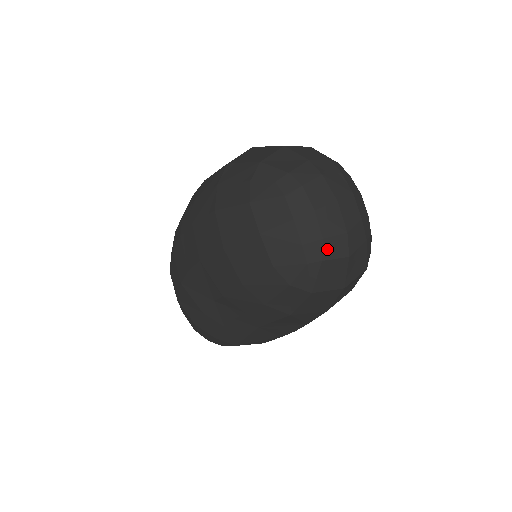
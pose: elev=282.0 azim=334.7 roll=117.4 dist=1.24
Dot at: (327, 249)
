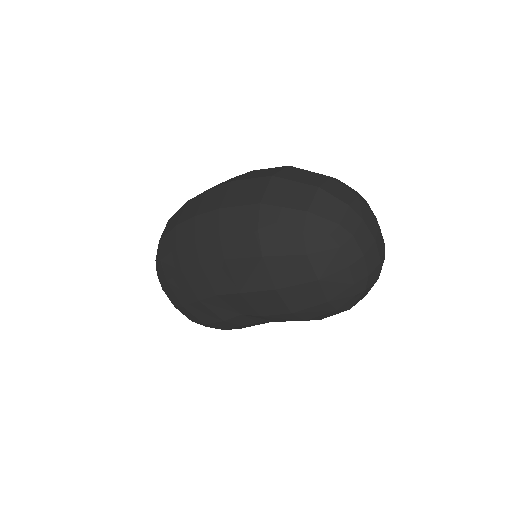
Dot at: (369, 281)
